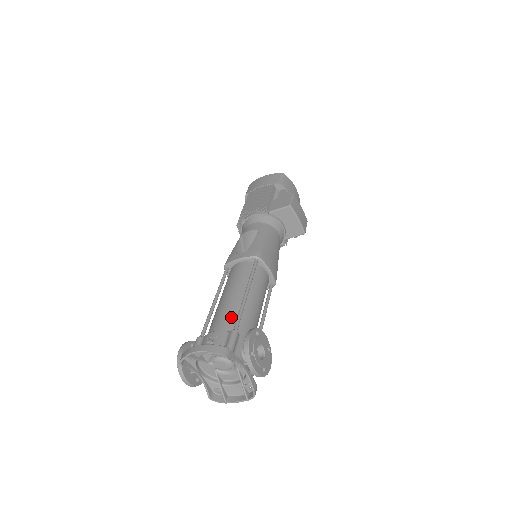
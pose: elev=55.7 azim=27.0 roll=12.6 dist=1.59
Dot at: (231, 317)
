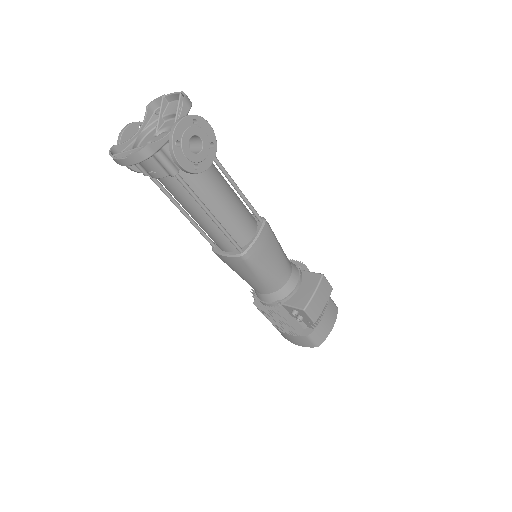
Dot at: occluded
